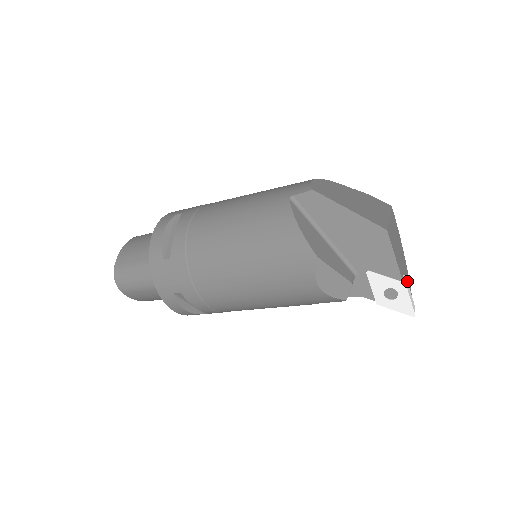
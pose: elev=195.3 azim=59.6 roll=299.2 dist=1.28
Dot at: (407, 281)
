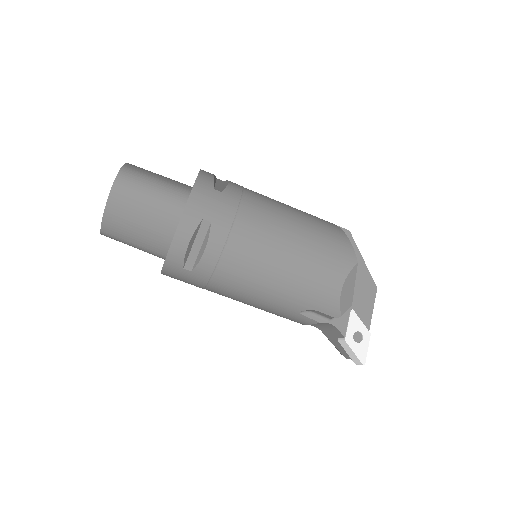
Dot at: occluded
